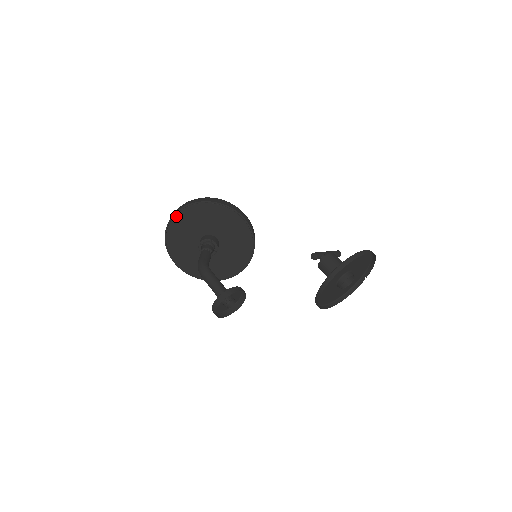
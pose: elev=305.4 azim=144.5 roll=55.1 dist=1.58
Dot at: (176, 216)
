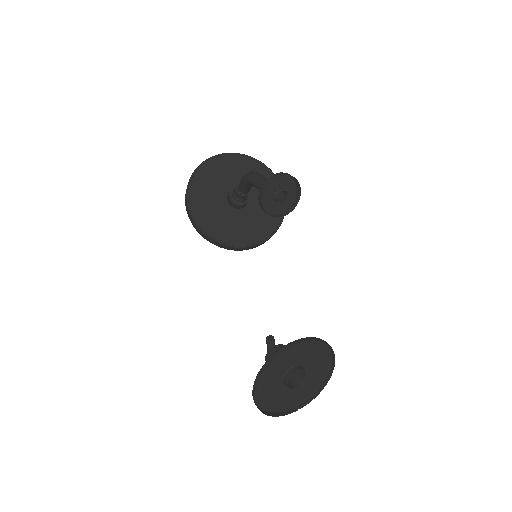
Dot at: (231, 155)
